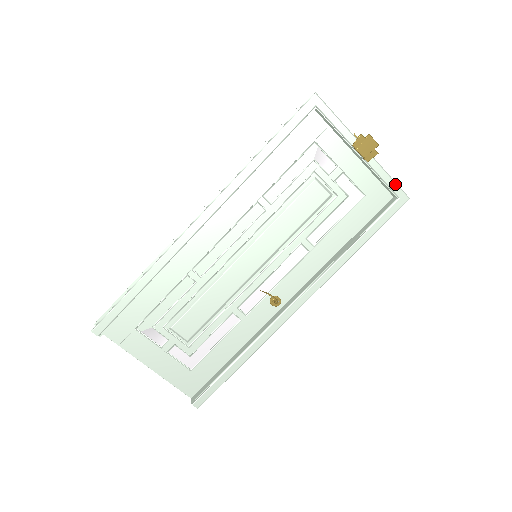
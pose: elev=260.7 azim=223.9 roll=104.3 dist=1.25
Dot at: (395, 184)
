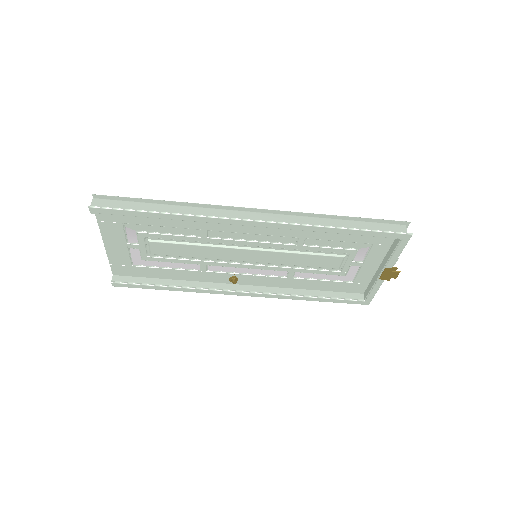
Dot at: occluded
